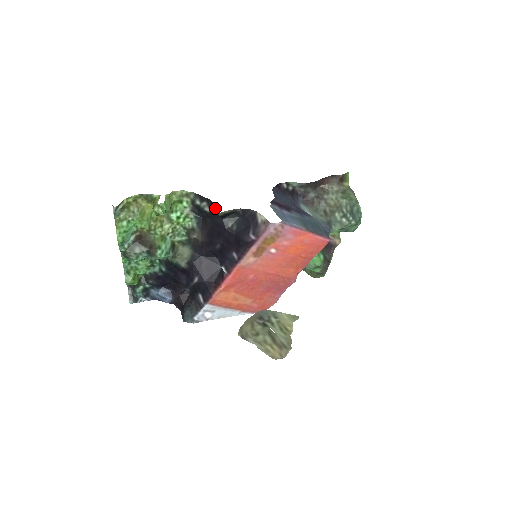
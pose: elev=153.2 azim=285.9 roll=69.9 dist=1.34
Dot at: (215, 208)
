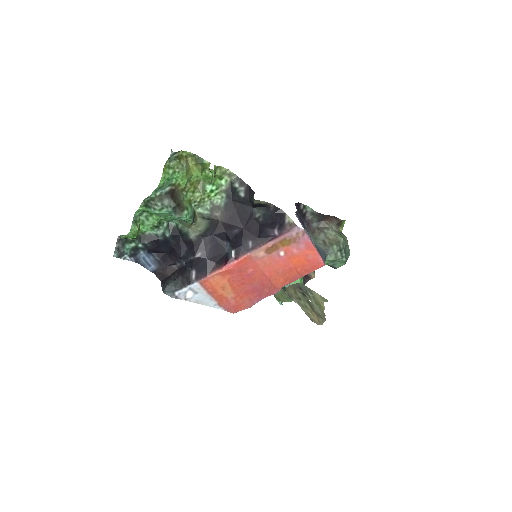
Dot at: (253, 195)
